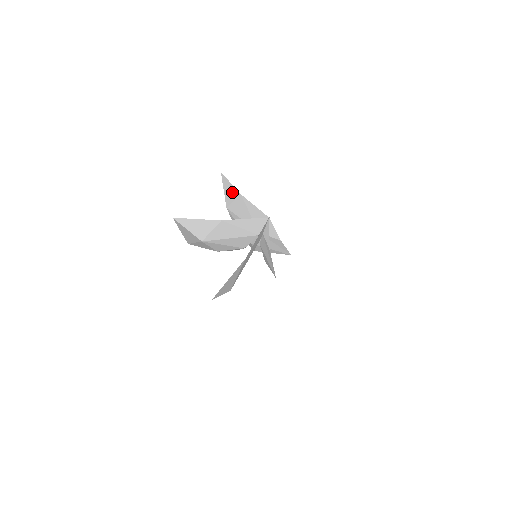
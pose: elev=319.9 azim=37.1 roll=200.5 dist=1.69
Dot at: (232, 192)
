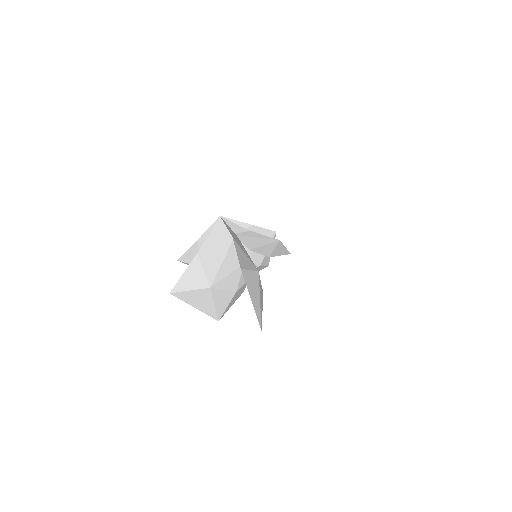
Dot at: (194, 253)
